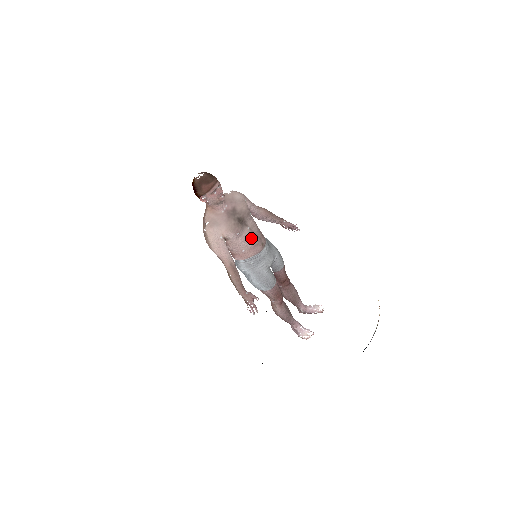
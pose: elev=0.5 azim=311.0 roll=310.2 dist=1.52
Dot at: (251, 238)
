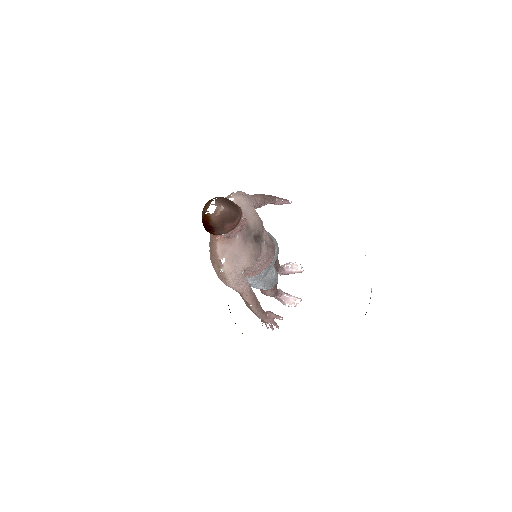
Dot at: (267, 253)
